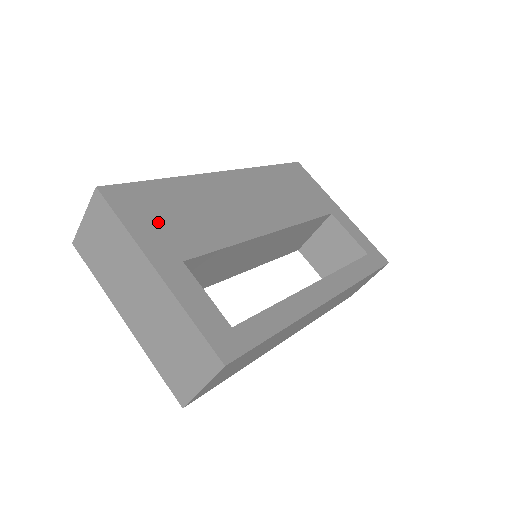
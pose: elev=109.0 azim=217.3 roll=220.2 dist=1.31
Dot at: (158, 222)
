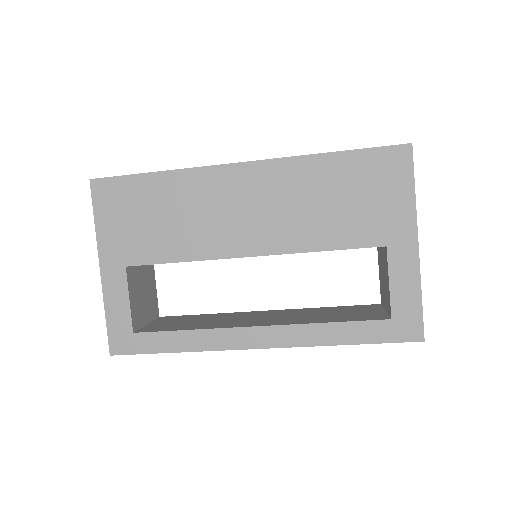
Dot at: (125, 223)
